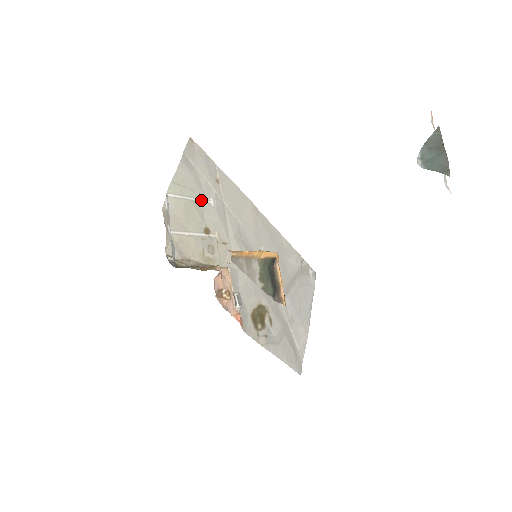
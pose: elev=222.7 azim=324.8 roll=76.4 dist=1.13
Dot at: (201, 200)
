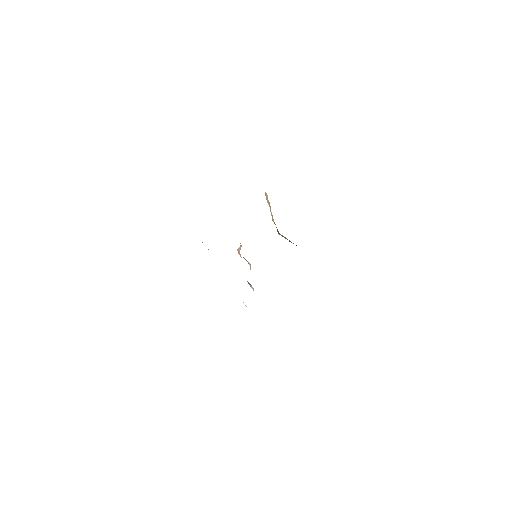
Dot at: occluded
